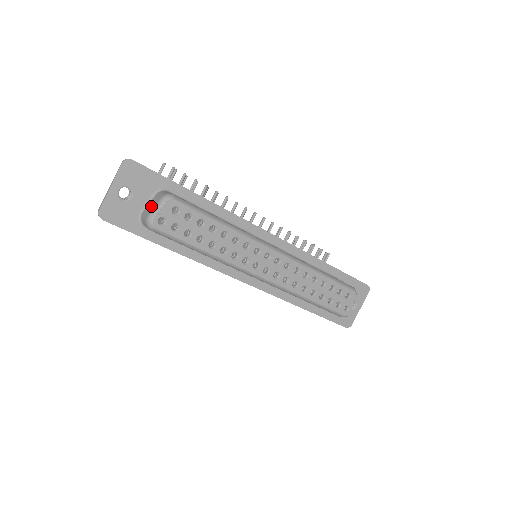
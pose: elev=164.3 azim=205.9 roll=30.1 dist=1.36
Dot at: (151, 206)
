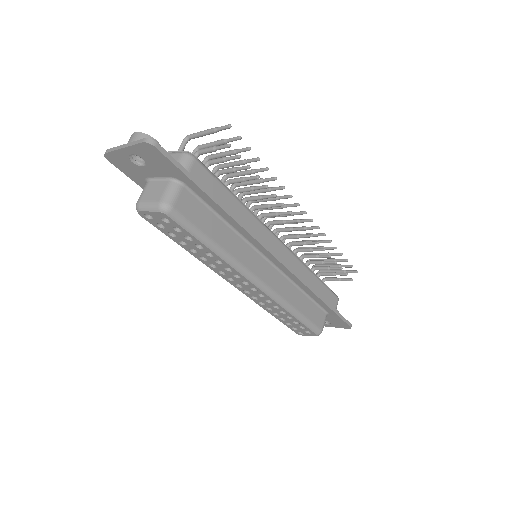
Dot at: (152, 192)
